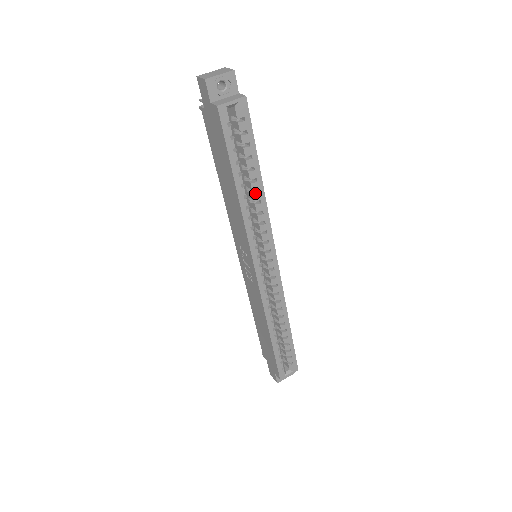
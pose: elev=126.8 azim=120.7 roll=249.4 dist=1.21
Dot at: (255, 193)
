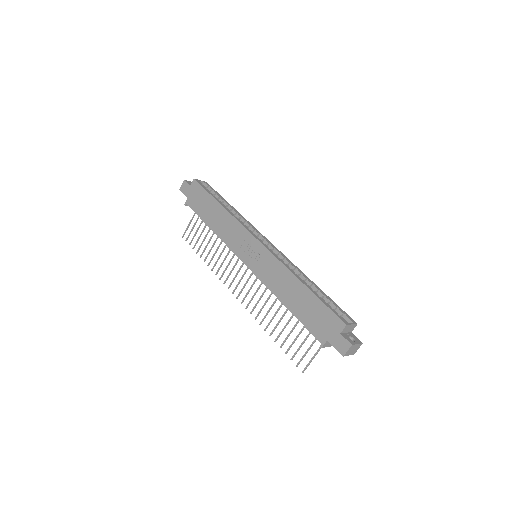
Dot at: (232, 210)
